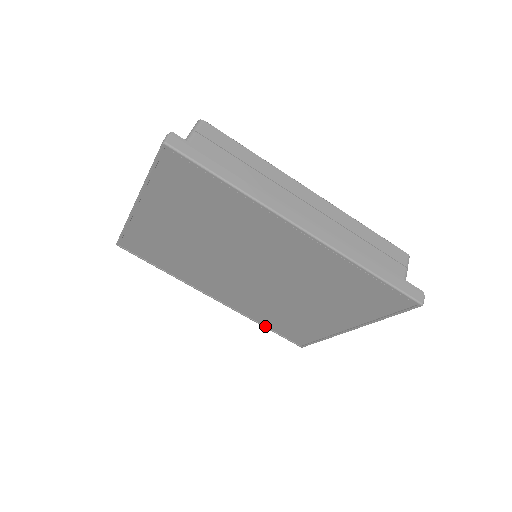
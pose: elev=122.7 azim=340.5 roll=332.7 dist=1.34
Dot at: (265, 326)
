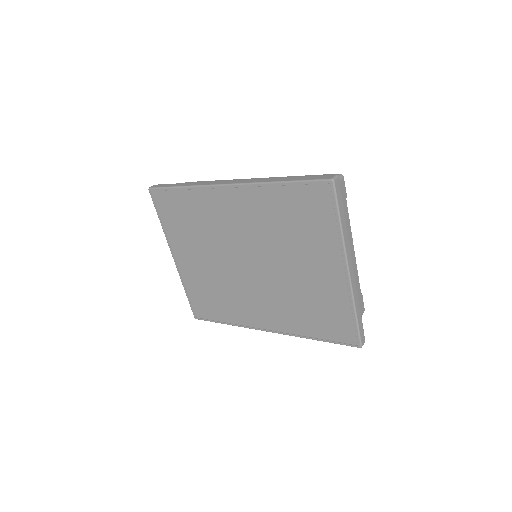
Dot at: (317, 338)
